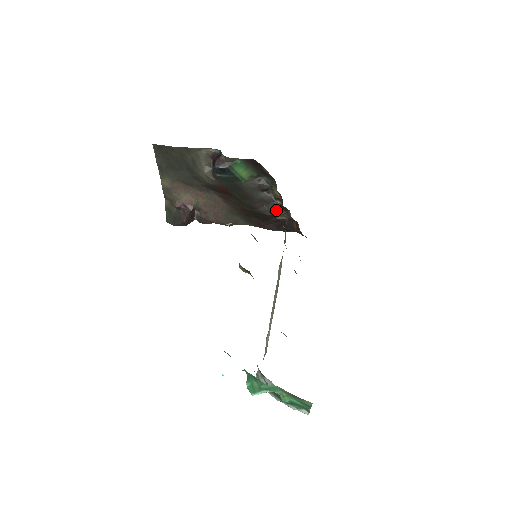
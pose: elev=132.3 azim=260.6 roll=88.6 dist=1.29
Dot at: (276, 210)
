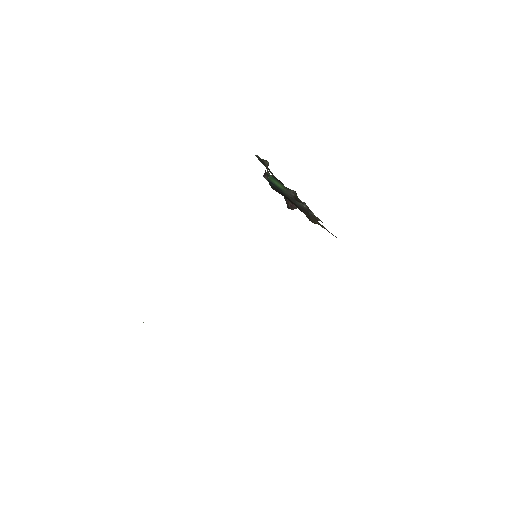
Dot at: (314, 220)
